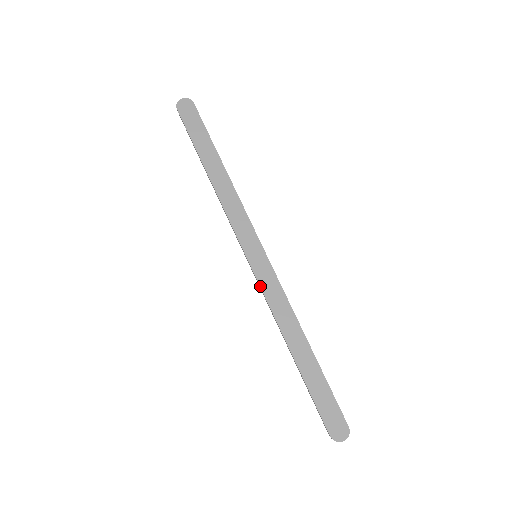
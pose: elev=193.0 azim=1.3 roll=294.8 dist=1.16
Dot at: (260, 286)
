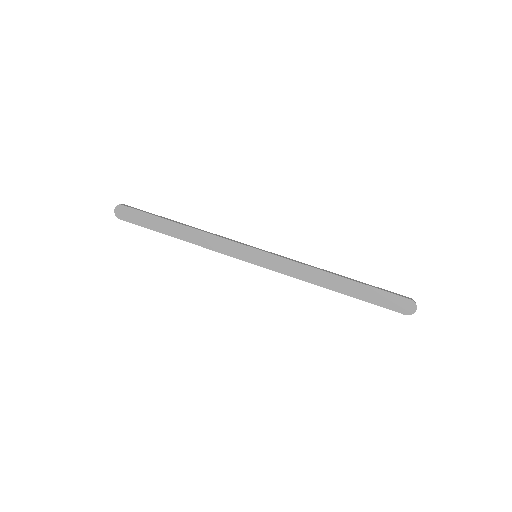
Dot at: occluded
